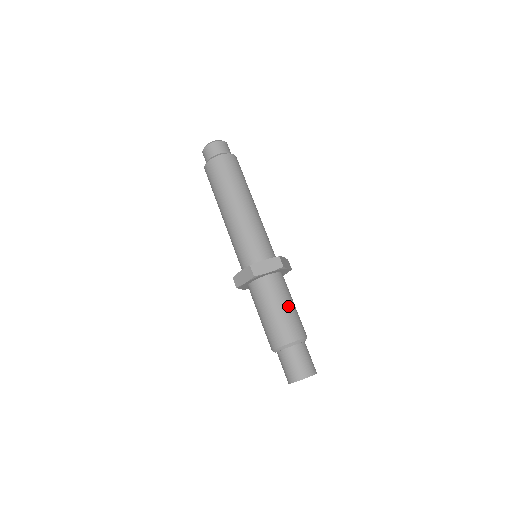
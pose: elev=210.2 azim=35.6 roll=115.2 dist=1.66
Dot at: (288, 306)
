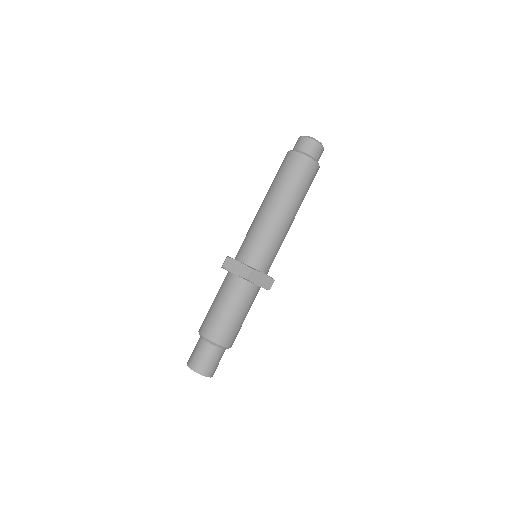
Dot at: (228, 311)
